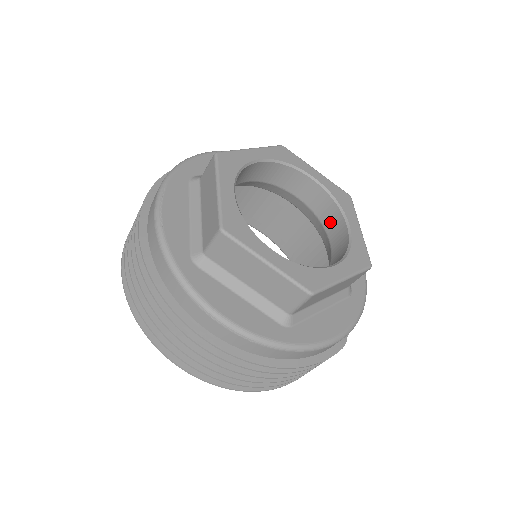
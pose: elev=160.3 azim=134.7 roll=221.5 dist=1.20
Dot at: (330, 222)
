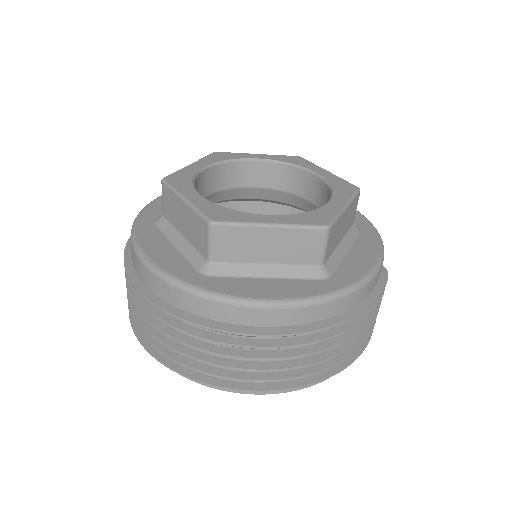
Dot at: (298, 186)
